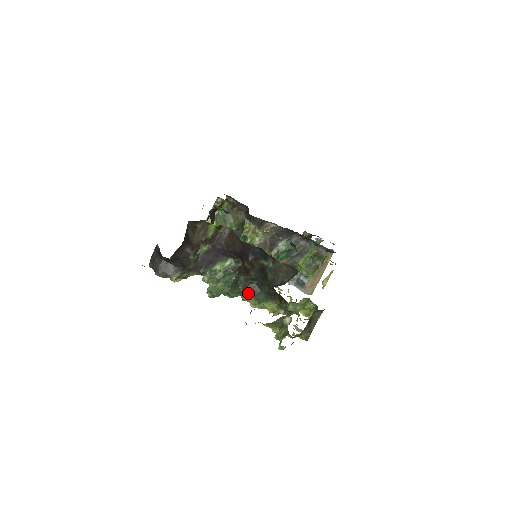
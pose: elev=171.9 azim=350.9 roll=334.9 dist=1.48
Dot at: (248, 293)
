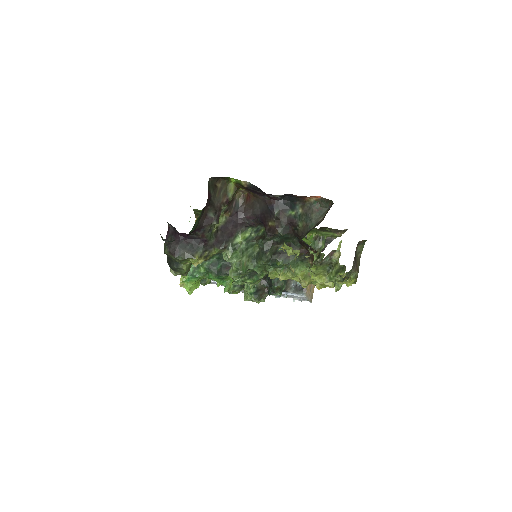
Dot at: (276, 260)
